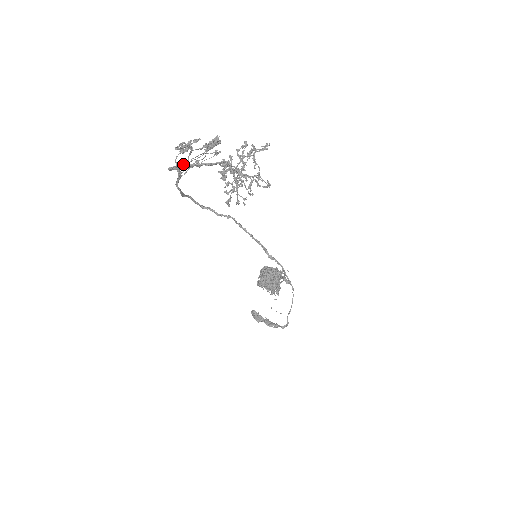
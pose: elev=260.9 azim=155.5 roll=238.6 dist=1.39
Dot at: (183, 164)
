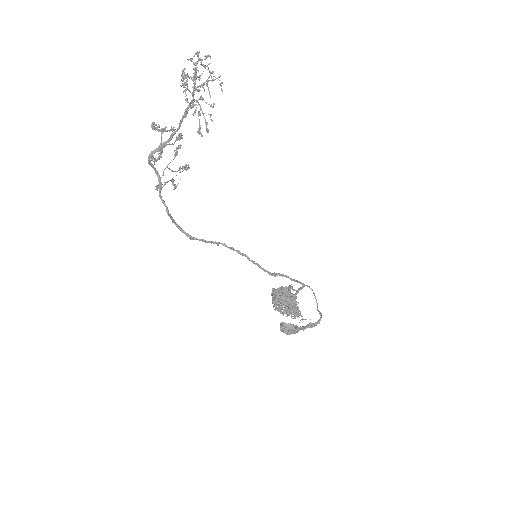
Dot at: occluded
